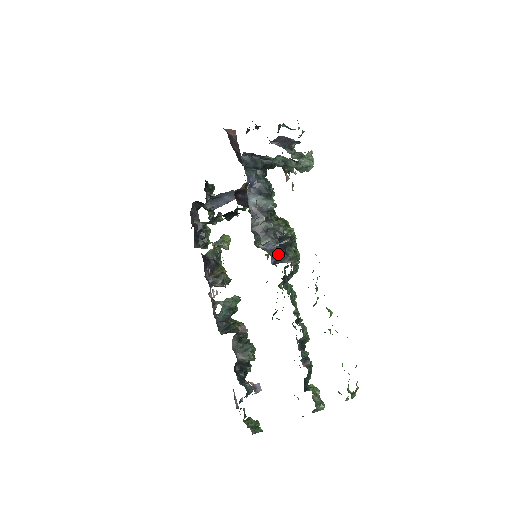
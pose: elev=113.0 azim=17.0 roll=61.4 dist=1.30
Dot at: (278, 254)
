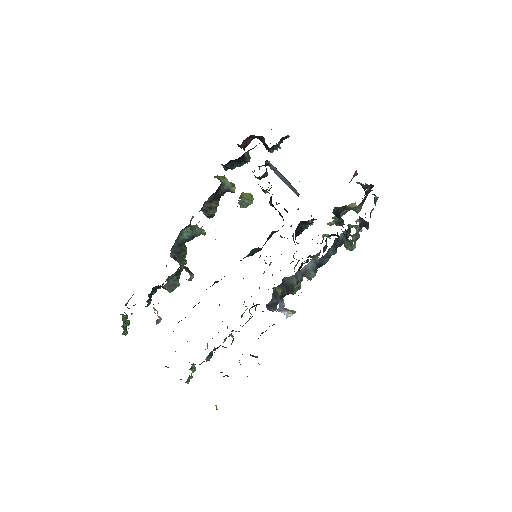
Dot at: (275, 301)
